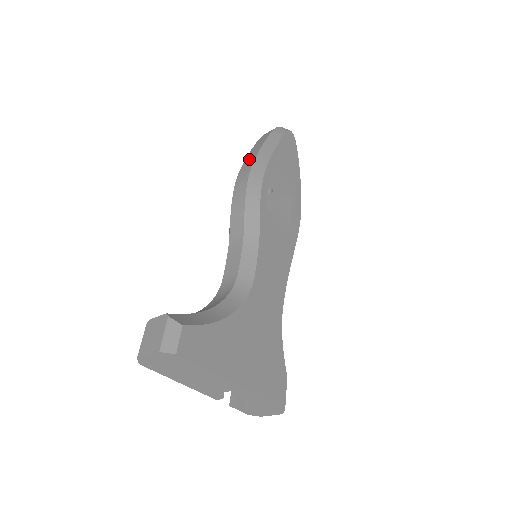
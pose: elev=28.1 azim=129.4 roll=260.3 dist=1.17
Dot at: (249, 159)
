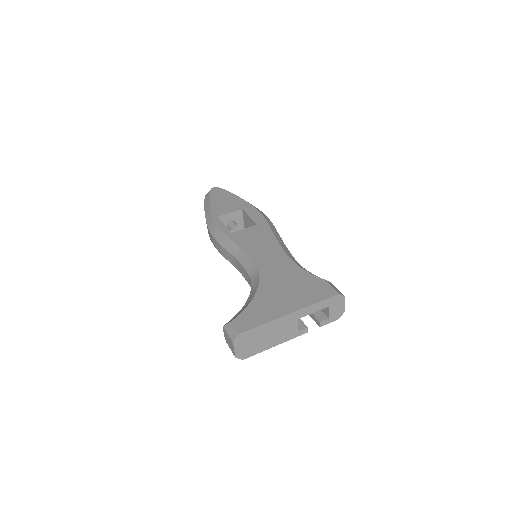
Dot at: occluded
